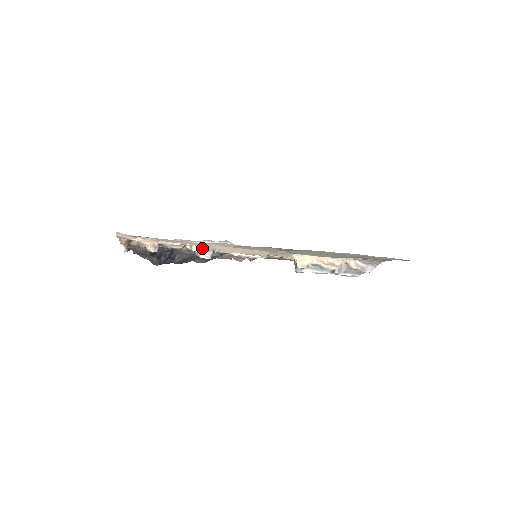
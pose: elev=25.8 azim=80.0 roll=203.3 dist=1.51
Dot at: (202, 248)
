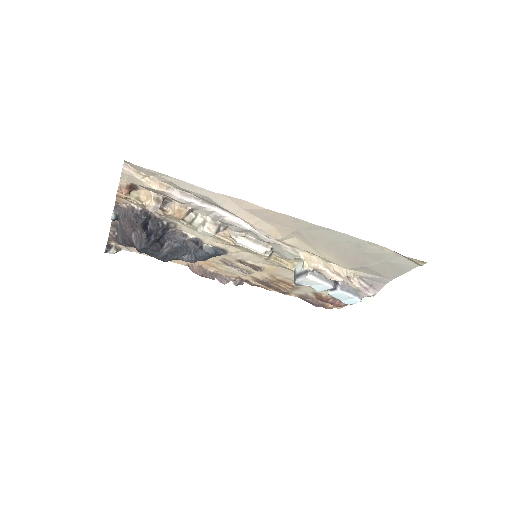
Dot at: (208, 219)
